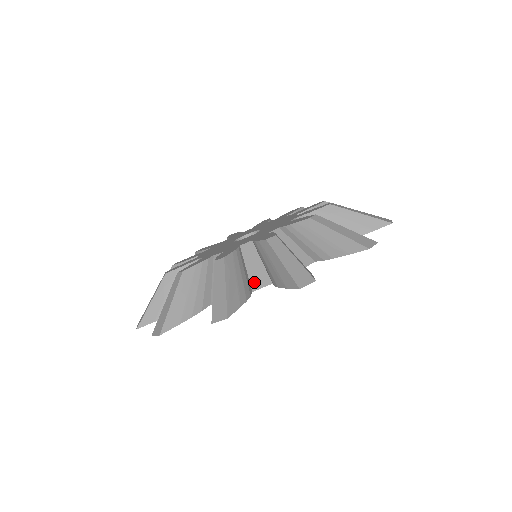
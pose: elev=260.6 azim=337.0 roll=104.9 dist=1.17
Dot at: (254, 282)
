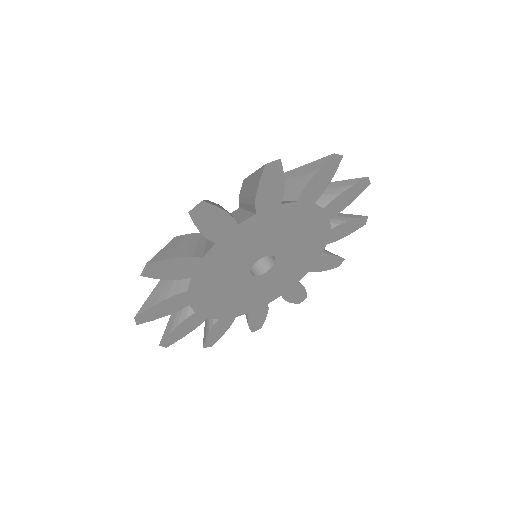
Dot at: (240, 220)
